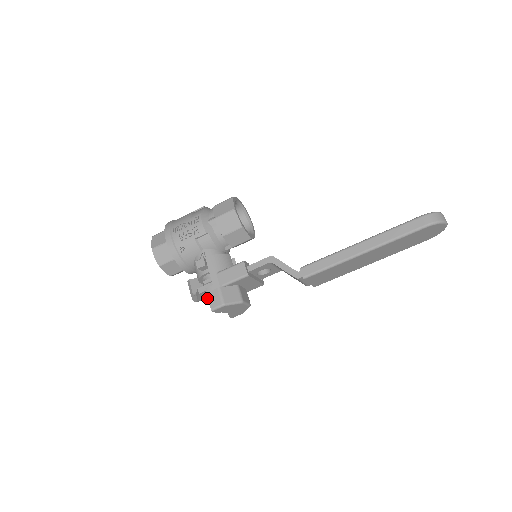
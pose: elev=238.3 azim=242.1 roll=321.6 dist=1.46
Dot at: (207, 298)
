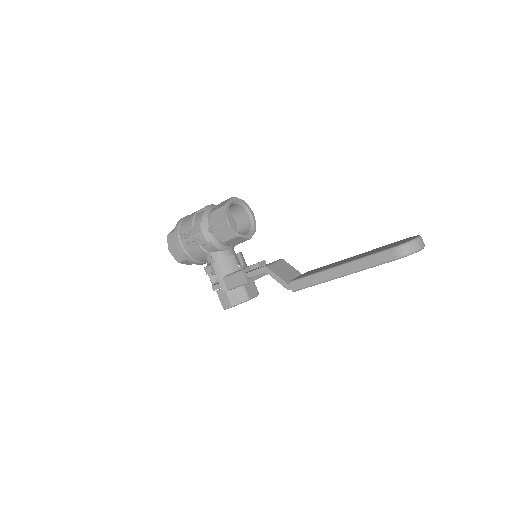
Dot at: occluded
